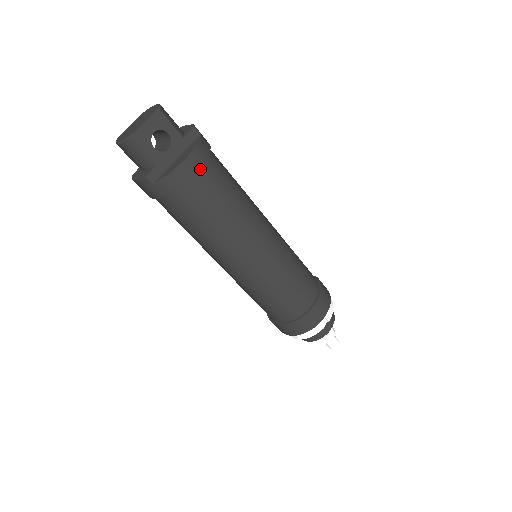
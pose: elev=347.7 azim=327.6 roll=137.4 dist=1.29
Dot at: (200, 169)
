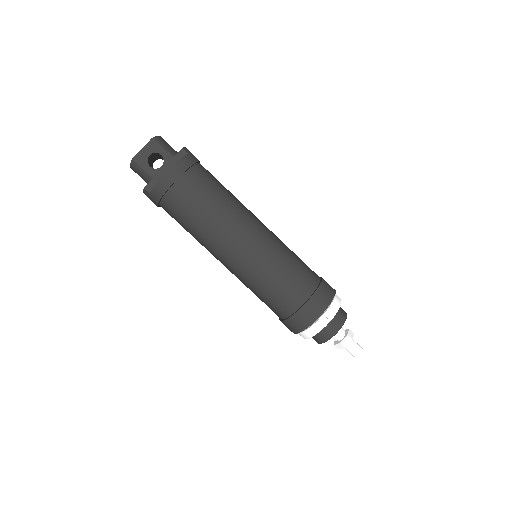
Dot at: (181, 178)
